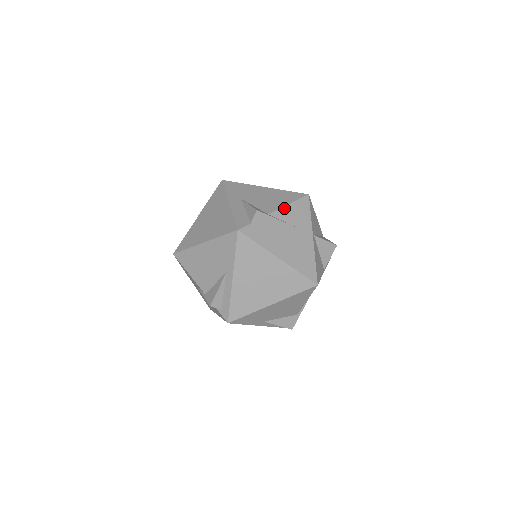
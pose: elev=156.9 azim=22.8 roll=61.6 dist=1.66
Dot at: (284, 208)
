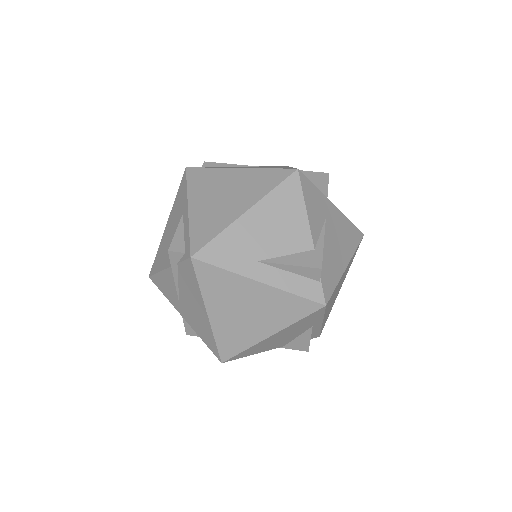
Dot at: (309, 221)
